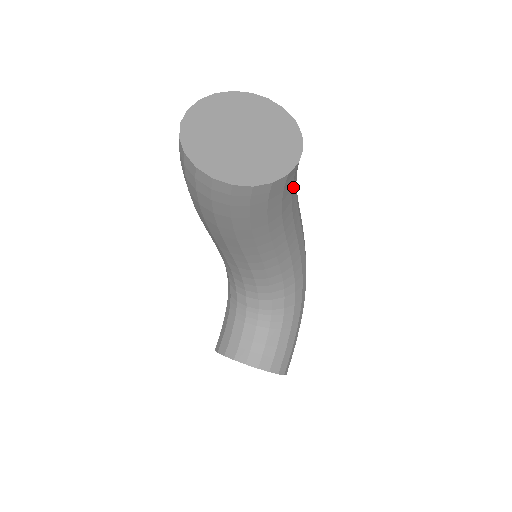
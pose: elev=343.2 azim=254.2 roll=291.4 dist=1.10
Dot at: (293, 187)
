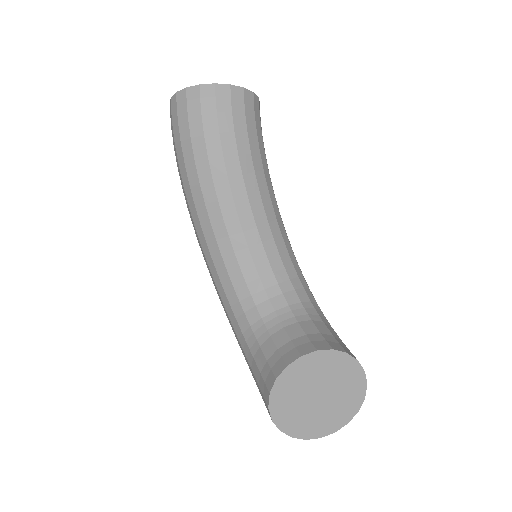
Dot at: occluded
